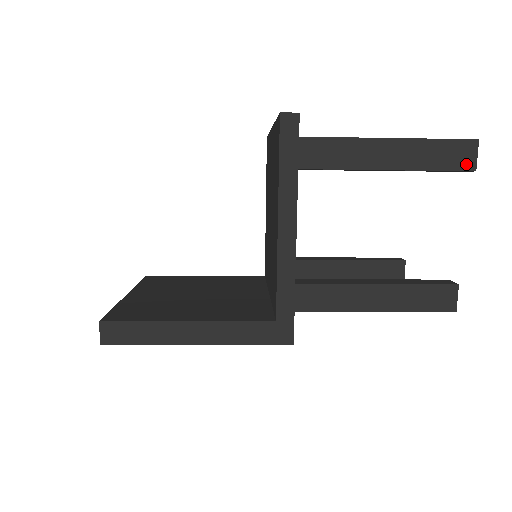
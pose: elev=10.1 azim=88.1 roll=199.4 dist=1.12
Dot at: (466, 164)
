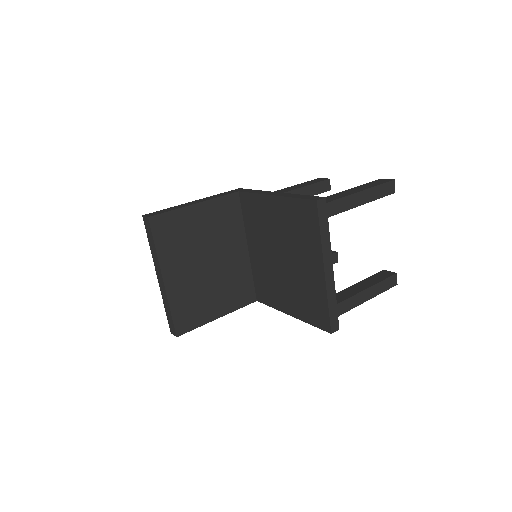
Dot at: occluded
